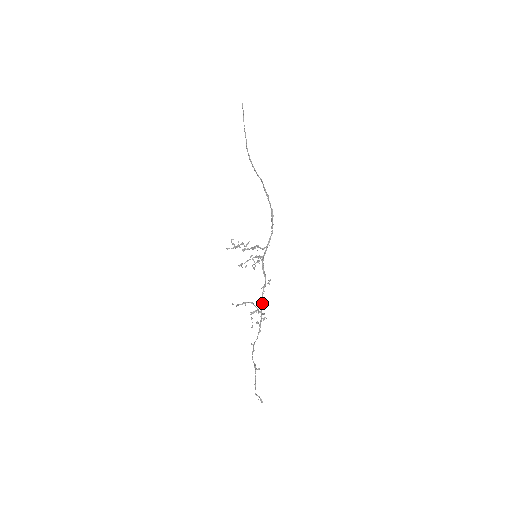
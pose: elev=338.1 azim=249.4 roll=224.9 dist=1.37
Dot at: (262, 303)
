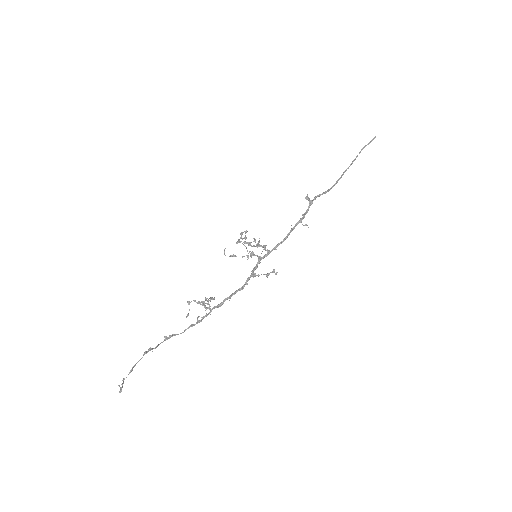
Dot at: (222, 303)
